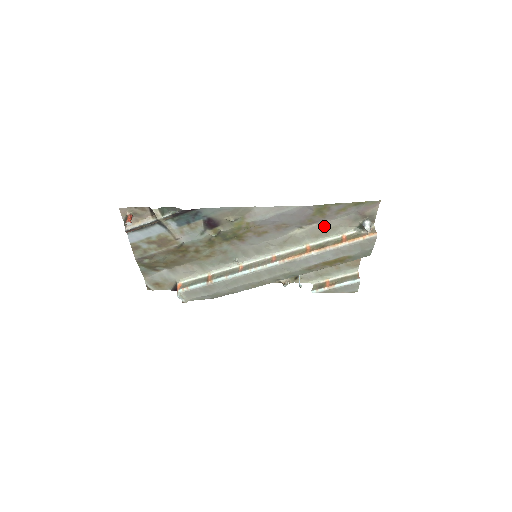
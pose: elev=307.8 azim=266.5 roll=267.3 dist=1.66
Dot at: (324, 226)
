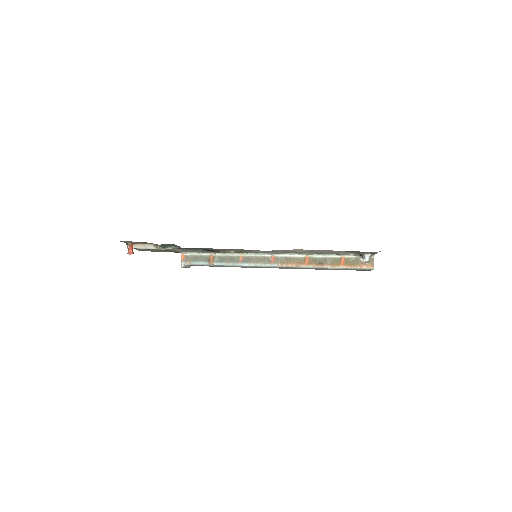
Dot at: (324, 251)
